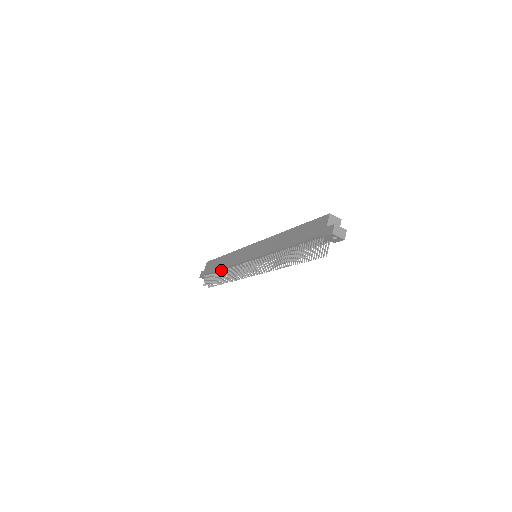
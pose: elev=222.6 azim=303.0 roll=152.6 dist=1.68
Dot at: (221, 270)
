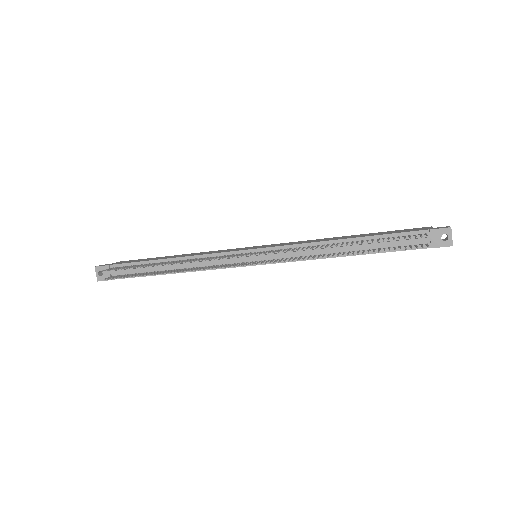
Dot at: (163, 261)
